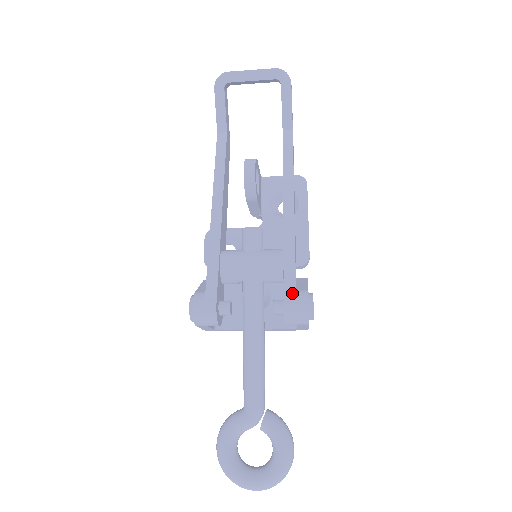
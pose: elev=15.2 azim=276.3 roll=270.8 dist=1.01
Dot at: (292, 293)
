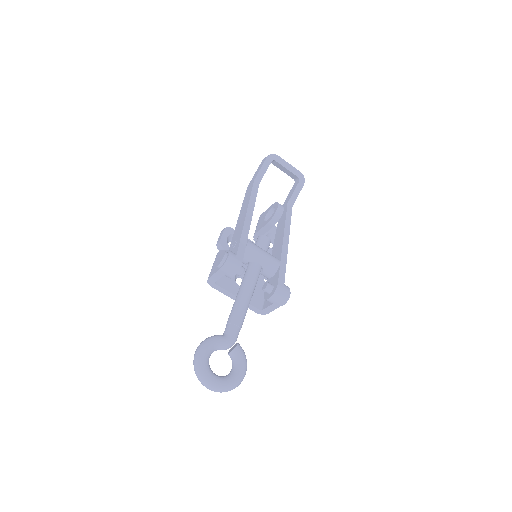
Dot at: (283, 282)
